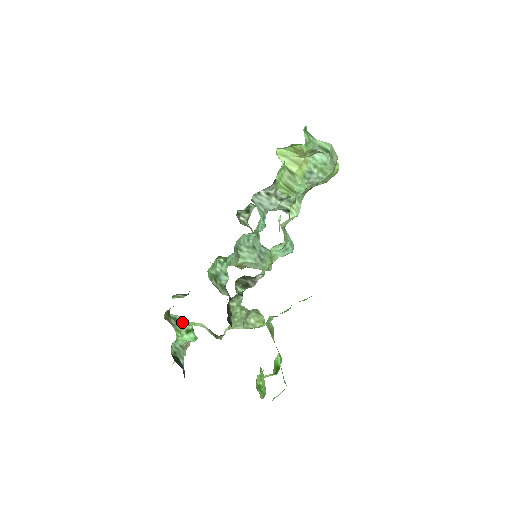
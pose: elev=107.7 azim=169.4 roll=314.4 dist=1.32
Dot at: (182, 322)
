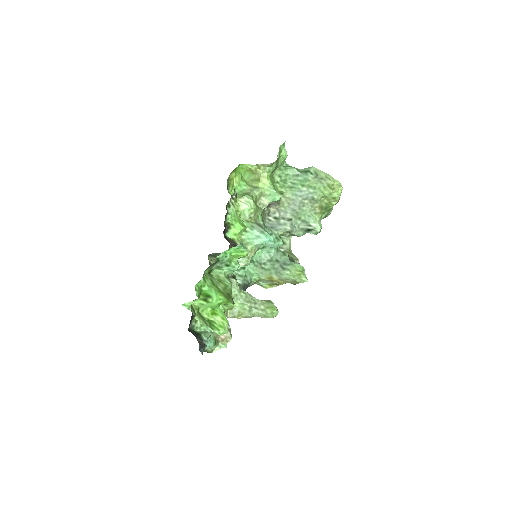
Dot at: occluded
